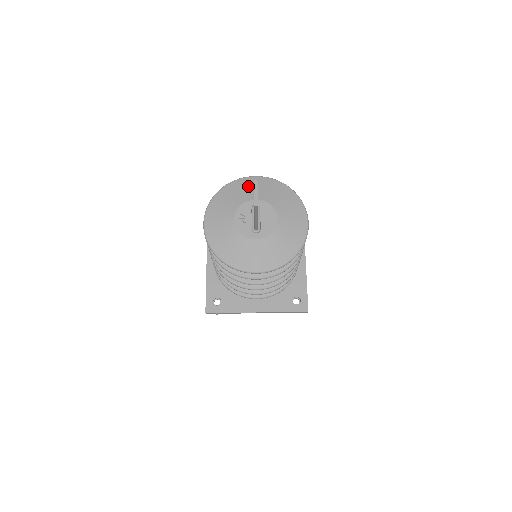
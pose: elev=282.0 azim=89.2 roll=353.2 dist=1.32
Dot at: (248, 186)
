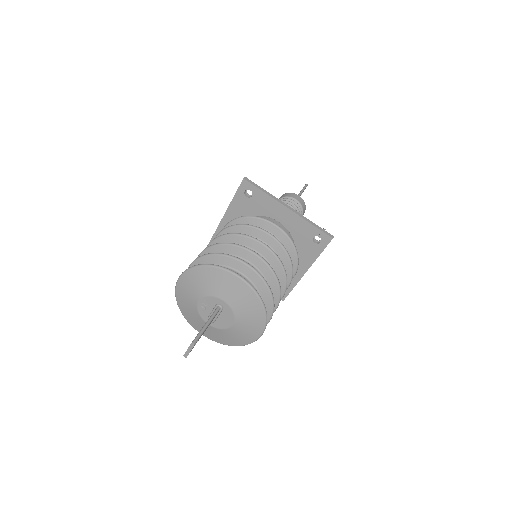
Dot at: (226, 283)
